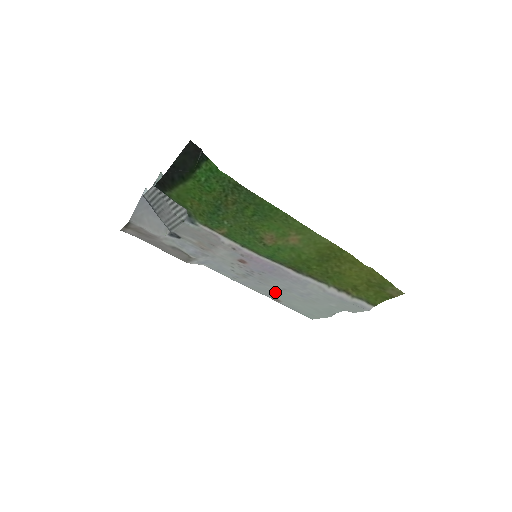
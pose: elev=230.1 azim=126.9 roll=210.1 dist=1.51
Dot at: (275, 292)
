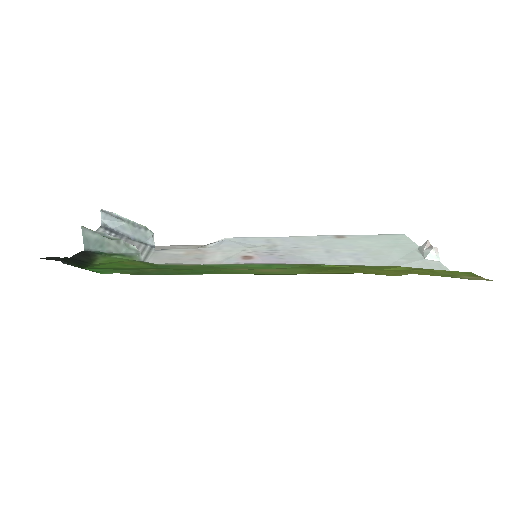
Dot at: (325, 244)
